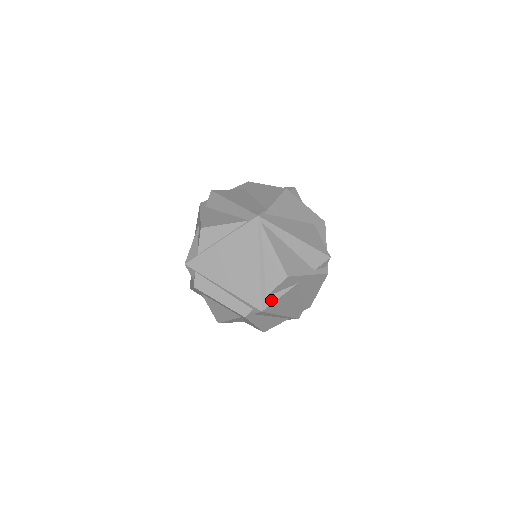
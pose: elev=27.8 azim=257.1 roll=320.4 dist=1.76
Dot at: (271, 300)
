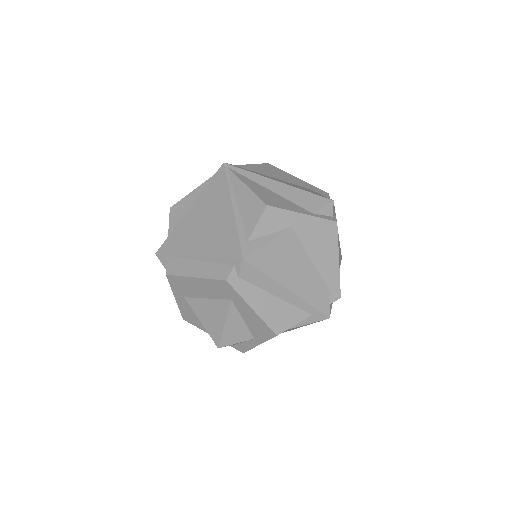
Dot at: (255, 245)
